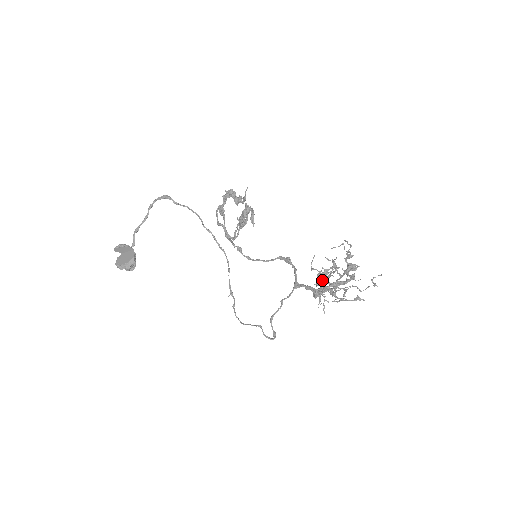
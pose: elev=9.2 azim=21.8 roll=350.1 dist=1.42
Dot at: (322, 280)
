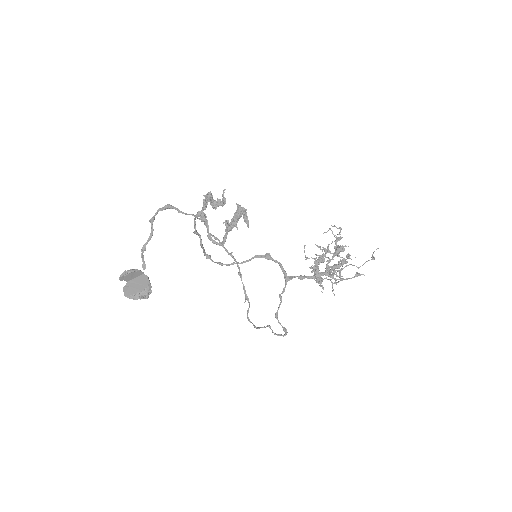
Dot at: (316, 267)
